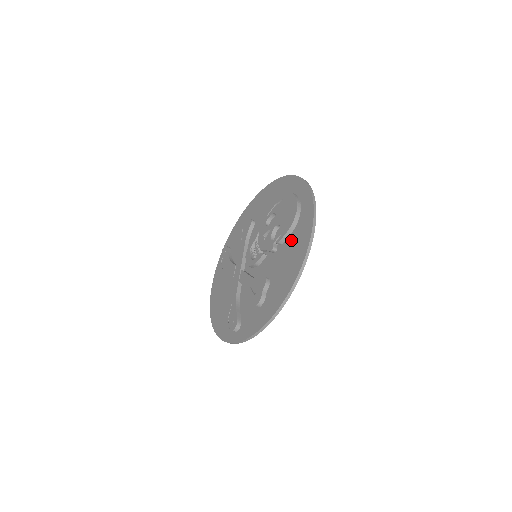
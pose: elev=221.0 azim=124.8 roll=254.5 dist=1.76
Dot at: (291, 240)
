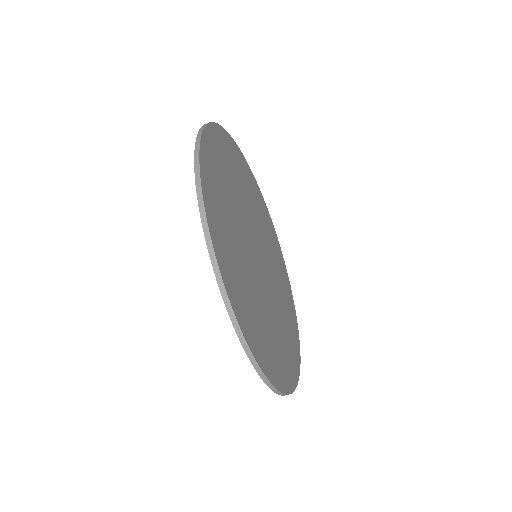
Dot at: occluded
